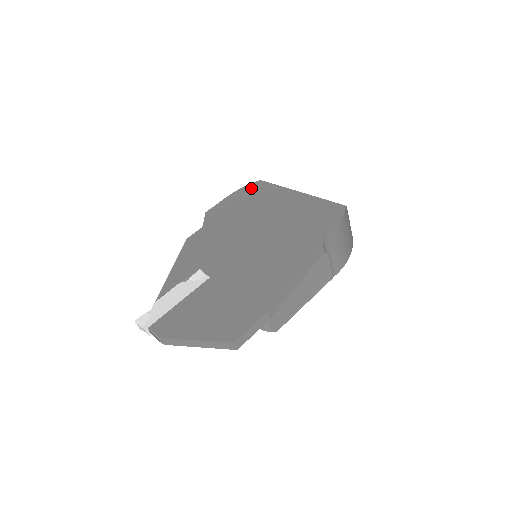
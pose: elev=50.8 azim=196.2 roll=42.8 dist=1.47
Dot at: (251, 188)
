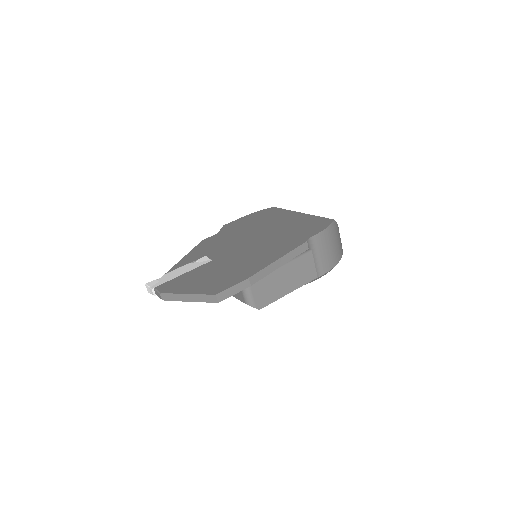
Dot at: (264, 211)
